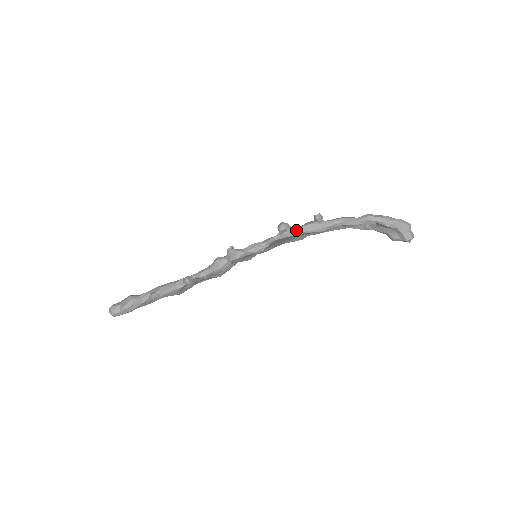
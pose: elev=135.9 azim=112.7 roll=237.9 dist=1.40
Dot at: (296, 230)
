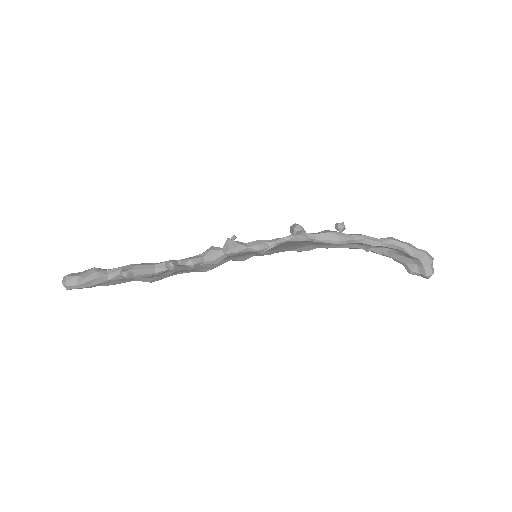
Dot at: (310, 236)
